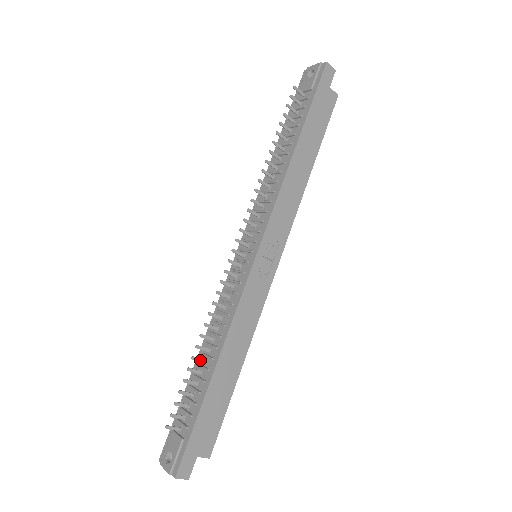
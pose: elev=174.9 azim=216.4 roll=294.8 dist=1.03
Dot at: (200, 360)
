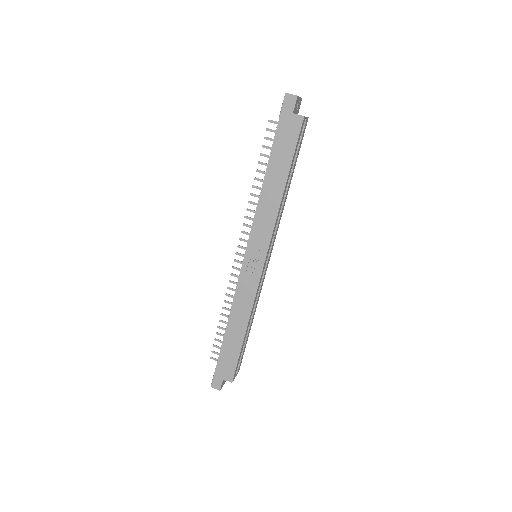
Dot at: (225, 322)
